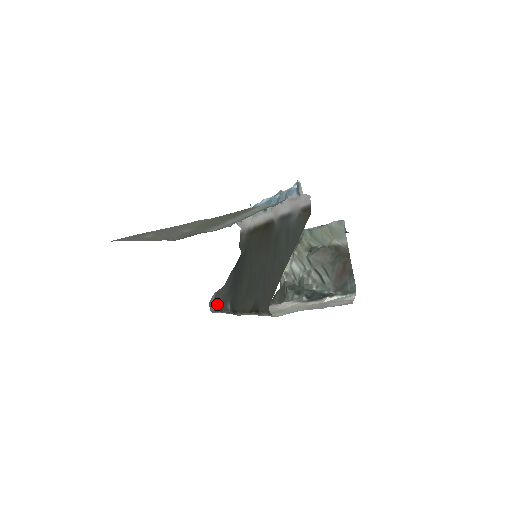
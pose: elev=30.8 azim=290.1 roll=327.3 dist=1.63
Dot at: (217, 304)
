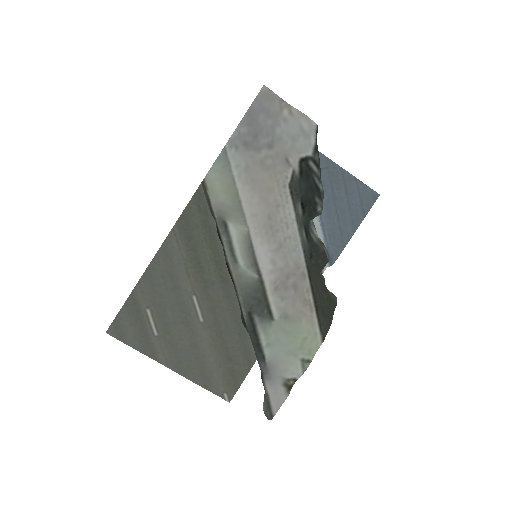
Dot at: occluded
